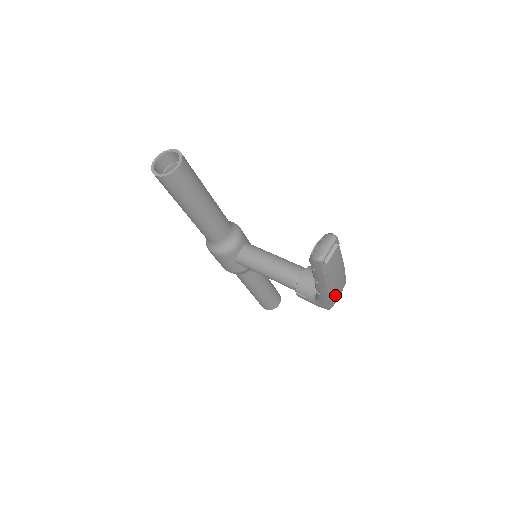
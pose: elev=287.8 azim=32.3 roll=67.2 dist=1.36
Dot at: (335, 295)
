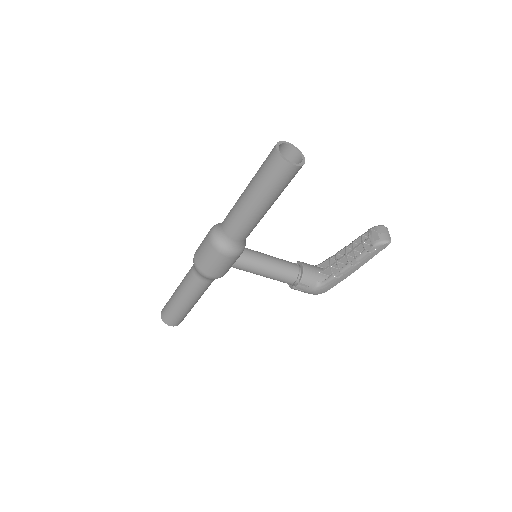
Dot at: occluded
